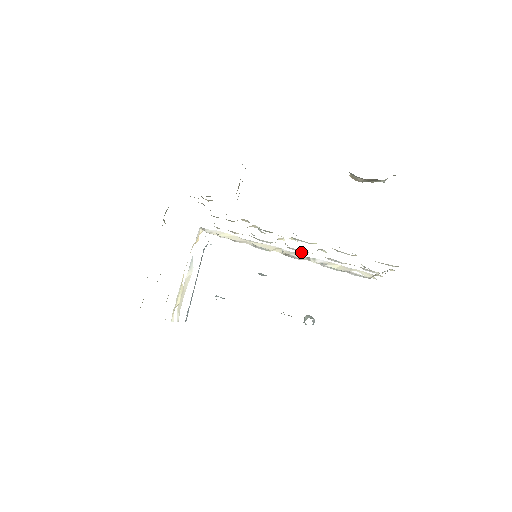
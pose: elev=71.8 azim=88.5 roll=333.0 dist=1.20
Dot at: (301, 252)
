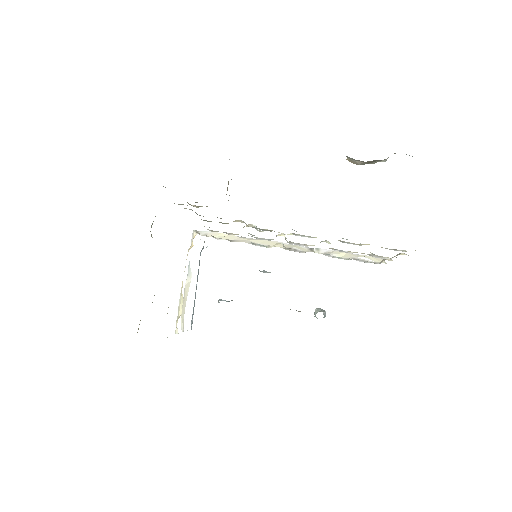
Dot at: occluded
